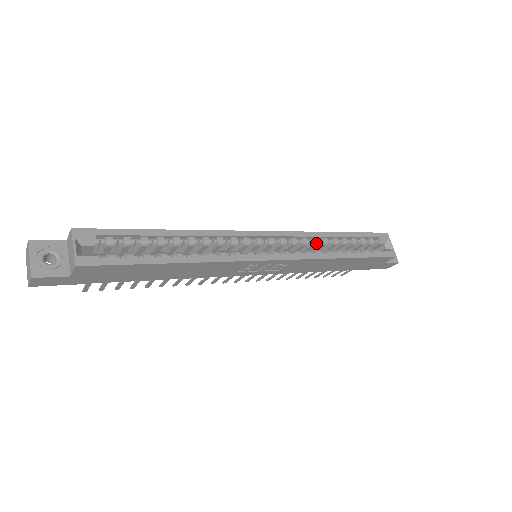
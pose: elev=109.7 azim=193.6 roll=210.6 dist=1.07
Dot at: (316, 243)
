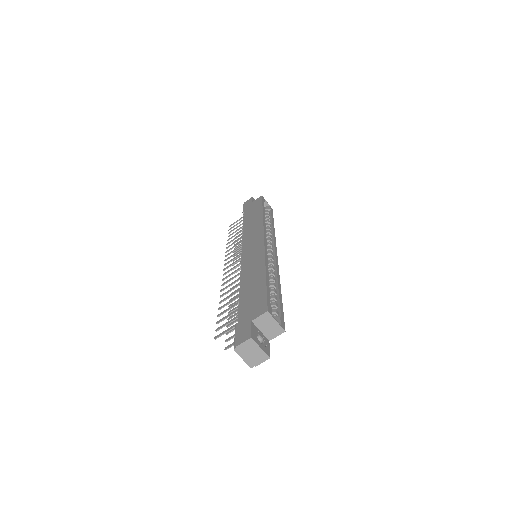
Dot at: occluded
